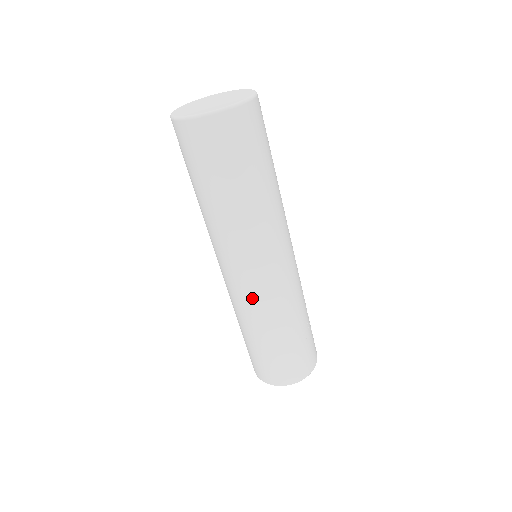
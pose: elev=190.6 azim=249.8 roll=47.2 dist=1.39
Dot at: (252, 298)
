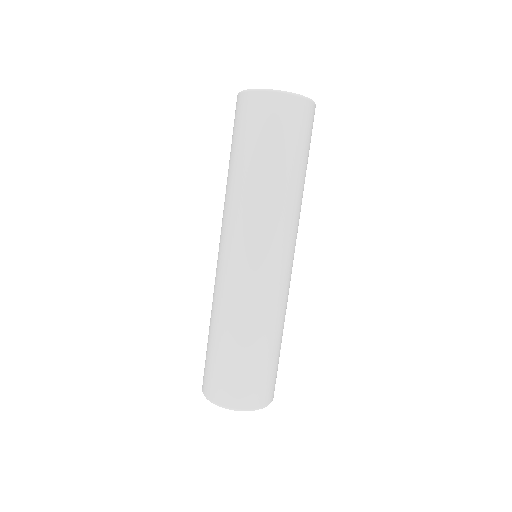
Dot at: (266, 288)
